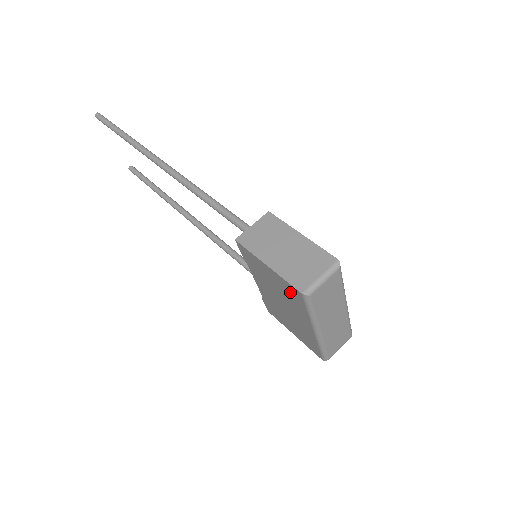
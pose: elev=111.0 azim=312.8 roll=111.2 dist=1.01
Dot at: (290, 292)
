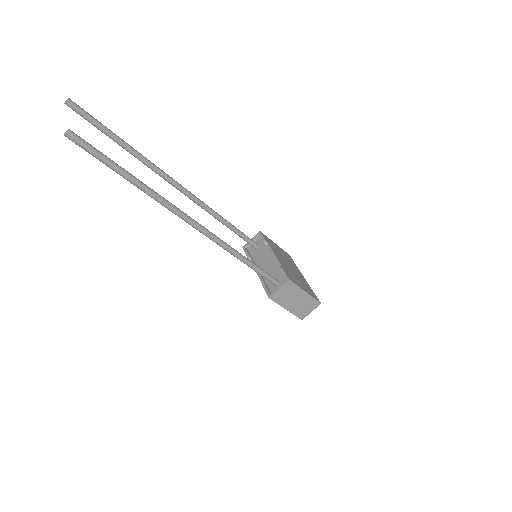
Dot at: occluded
